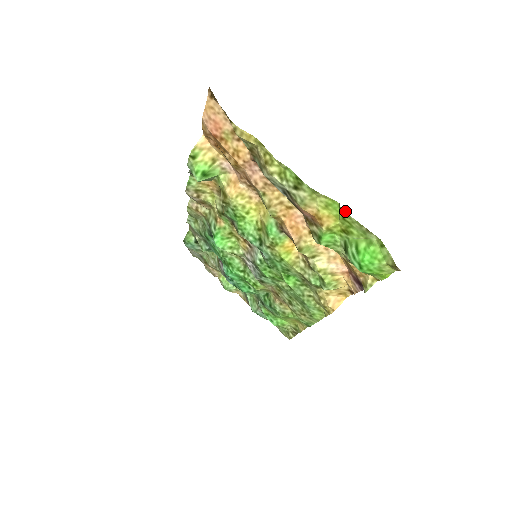
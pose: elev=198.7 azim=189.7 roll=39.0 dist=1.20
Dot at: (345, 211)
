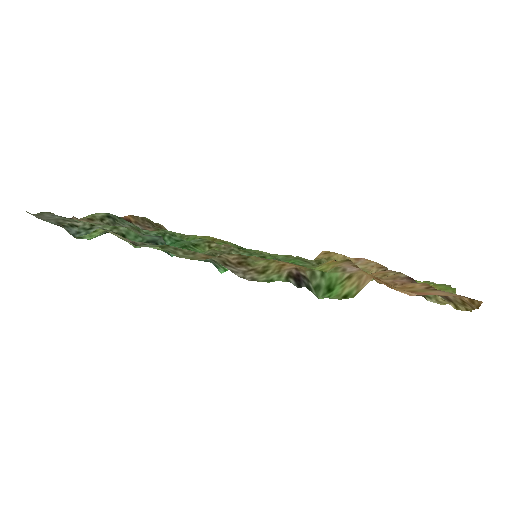
Dot at: occluded
